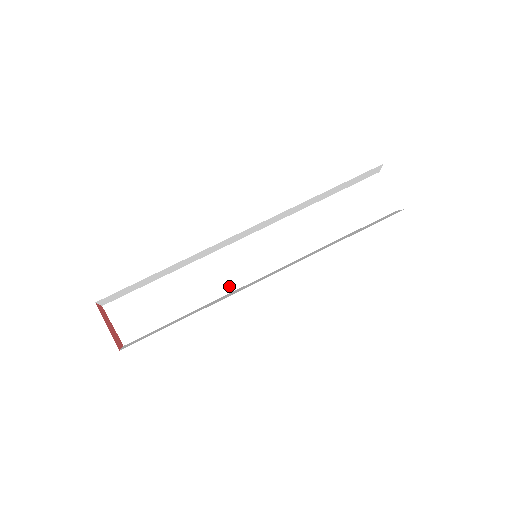
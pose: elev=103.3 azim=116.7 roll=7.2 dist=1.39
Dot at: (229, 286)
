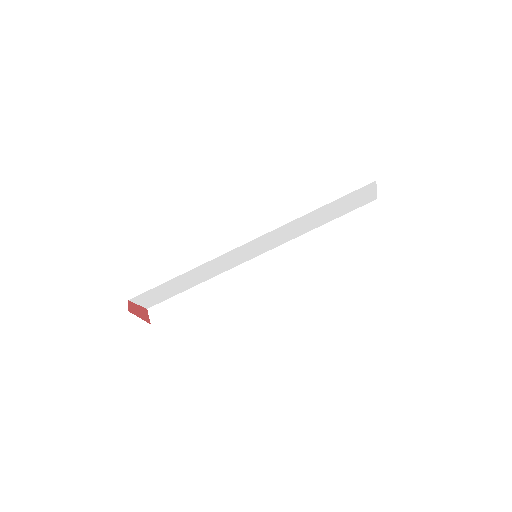
Dot at: (230, 267)
